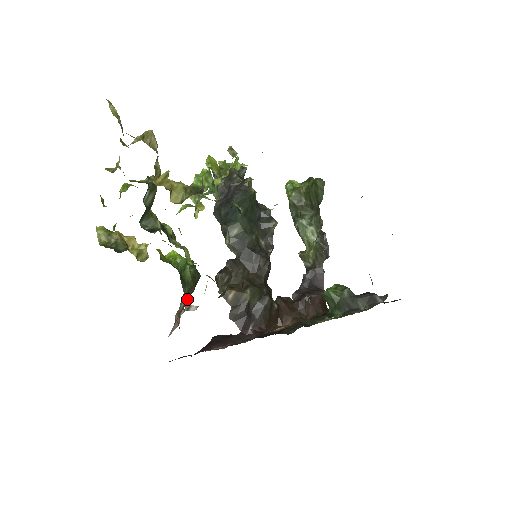
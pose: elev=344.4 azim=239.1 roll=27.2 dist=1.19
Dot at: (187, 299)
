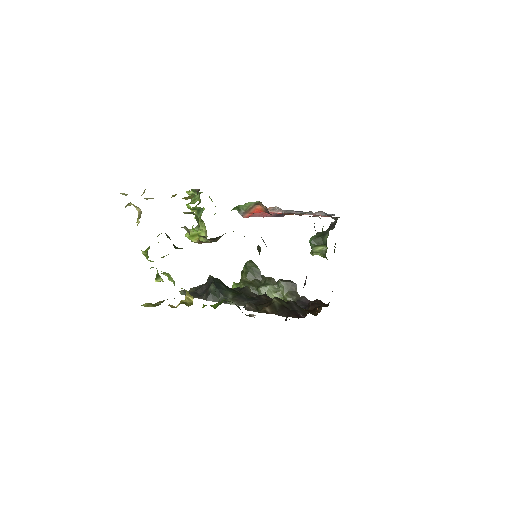
Dot at: occluded
